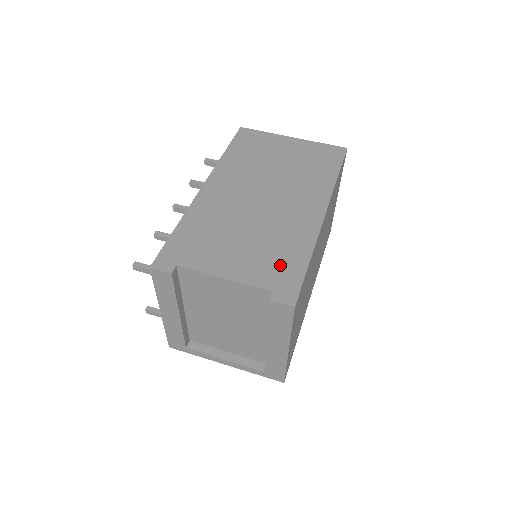
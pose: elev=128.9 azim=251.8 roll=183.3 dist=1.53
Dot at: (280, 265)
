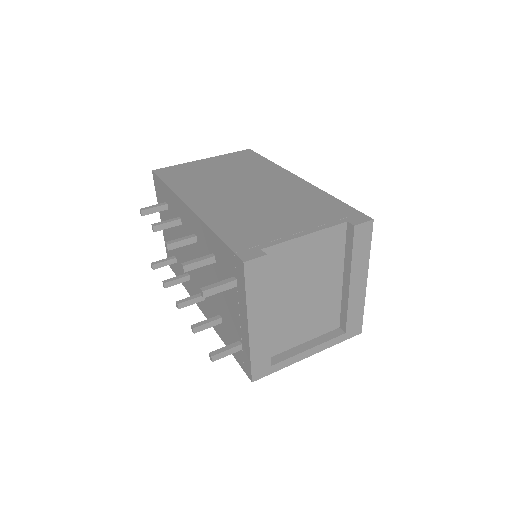
Dot at: (325, 209)
